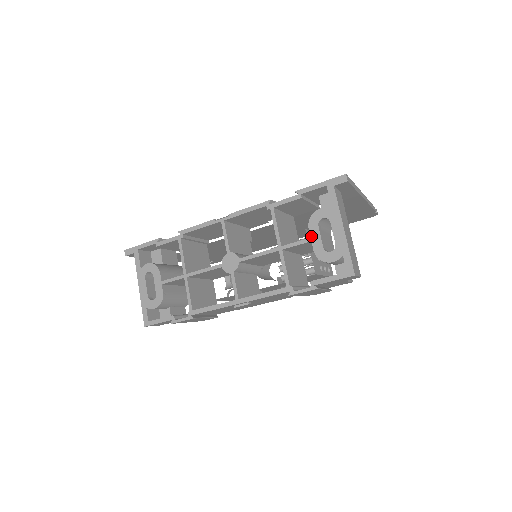
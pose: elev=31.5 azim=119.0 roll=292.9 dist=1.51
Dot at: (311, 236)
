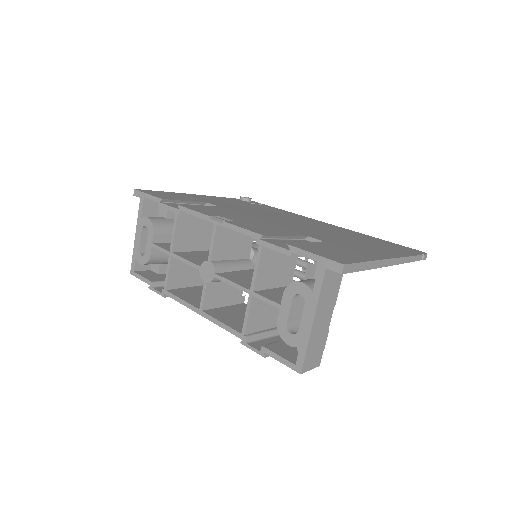
Dot at: (281, 304)
